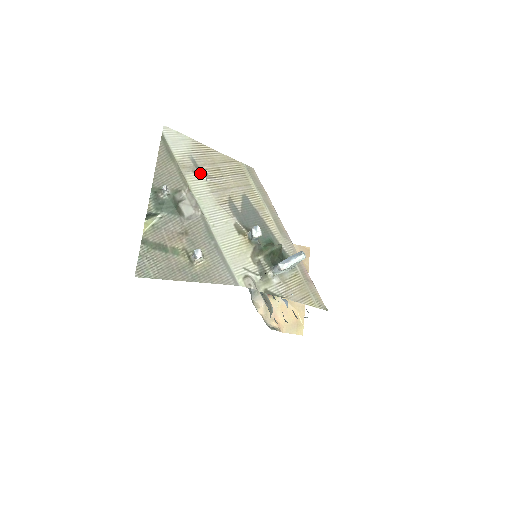
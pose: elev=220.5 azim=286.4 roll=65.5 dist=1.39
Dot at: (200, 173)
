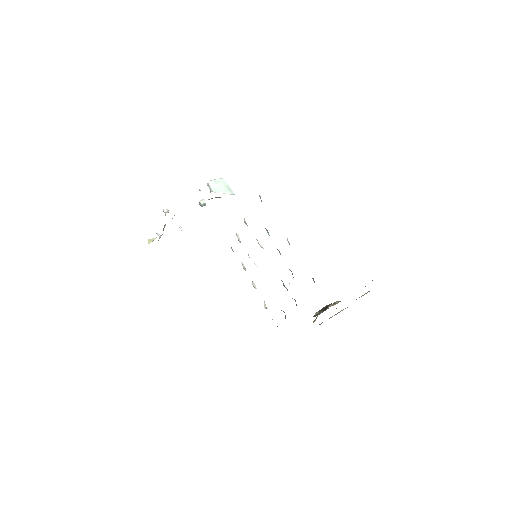
Dot at: occluded
